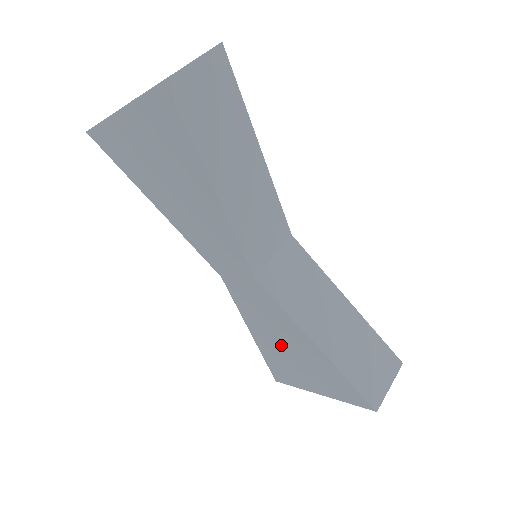
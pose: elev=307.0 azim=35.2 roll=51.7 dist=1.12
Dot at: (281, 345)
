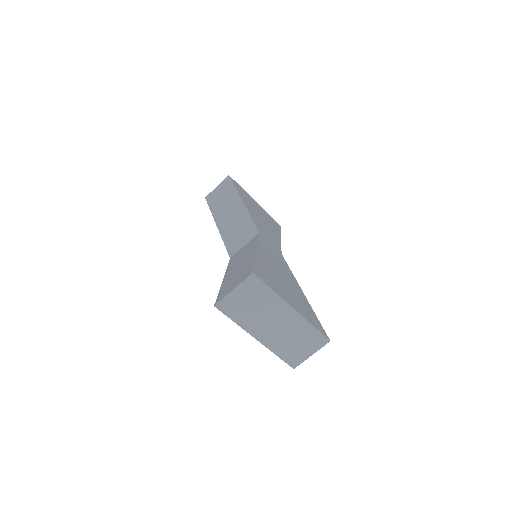
Dot at: occluded
